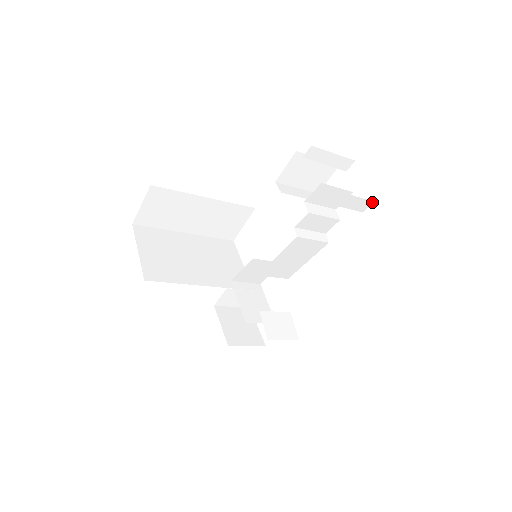
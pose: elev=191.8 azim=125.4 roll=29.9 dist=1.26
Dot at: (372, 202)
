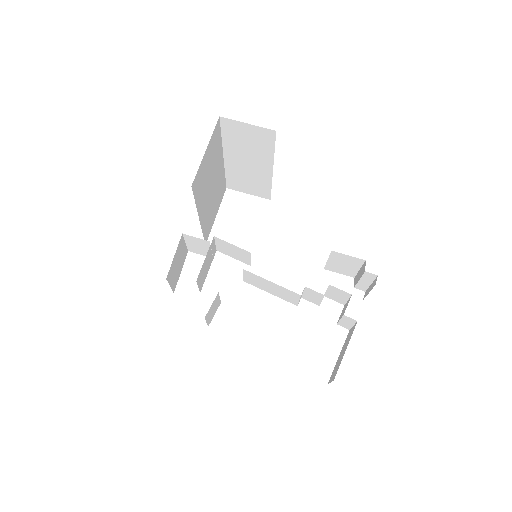
Dot at: (349, 329)
